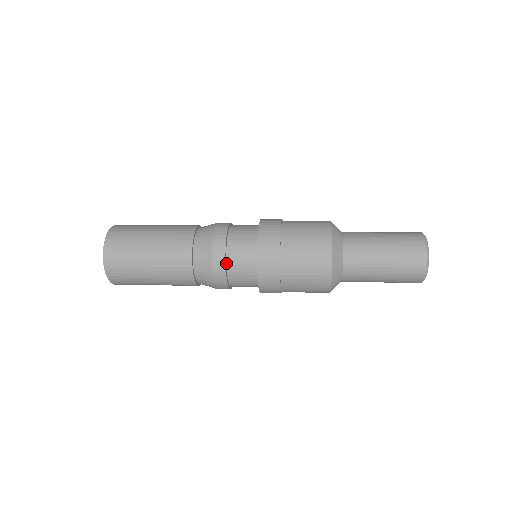
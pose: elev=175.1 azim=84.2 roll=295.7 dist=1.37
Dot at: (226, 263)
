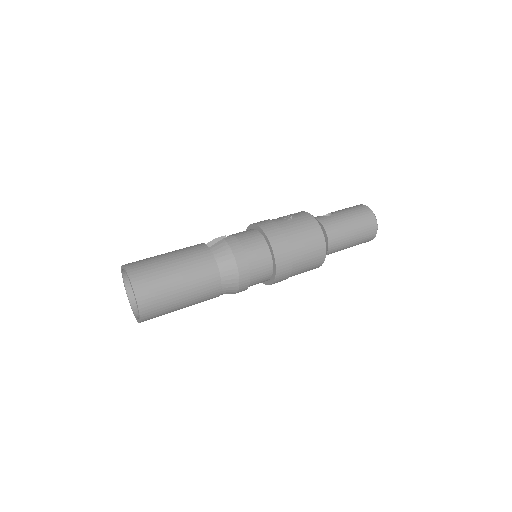
Dot at: occluded
